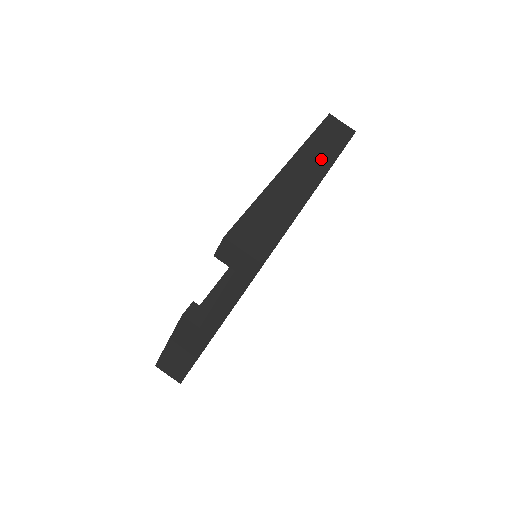
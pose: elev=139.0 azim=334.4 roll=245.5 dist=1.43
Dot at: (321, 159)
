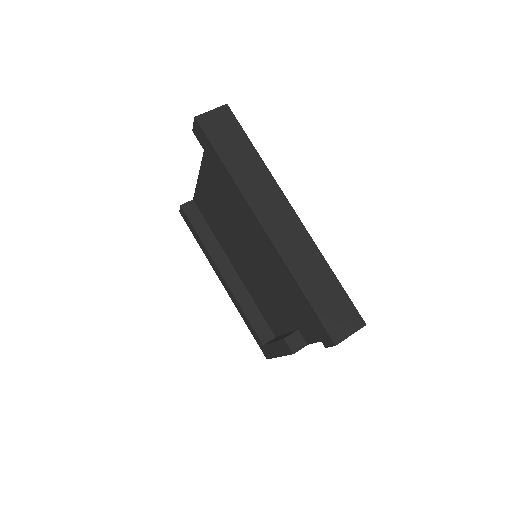
Dot at: (262, 183)
